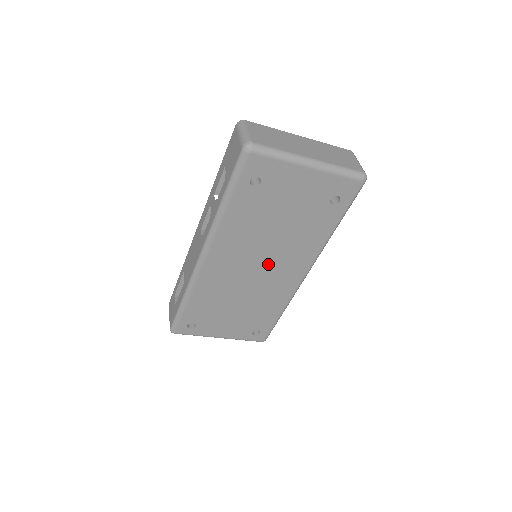
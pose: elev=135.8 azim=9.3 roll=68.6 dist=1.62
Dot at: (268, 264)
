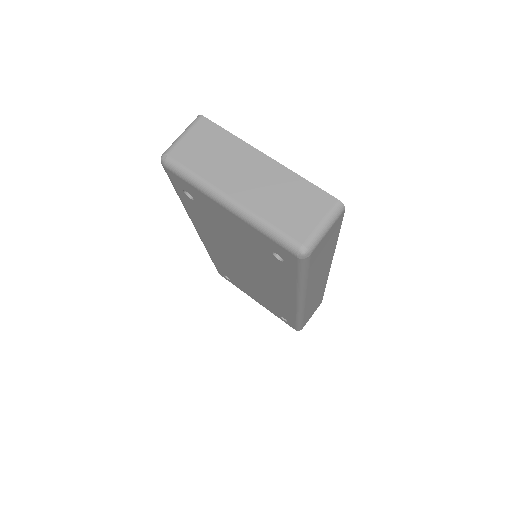
Dot at: (254, 272)
